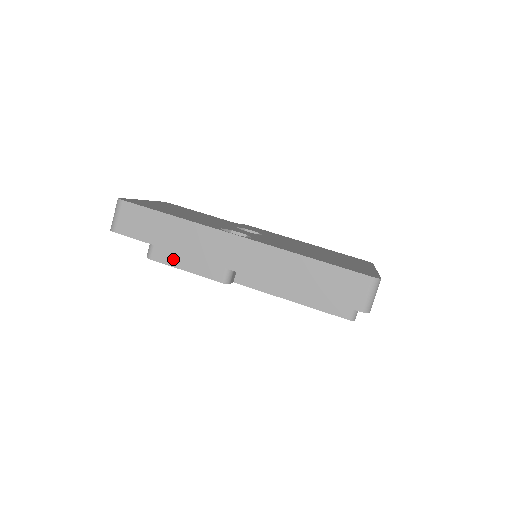
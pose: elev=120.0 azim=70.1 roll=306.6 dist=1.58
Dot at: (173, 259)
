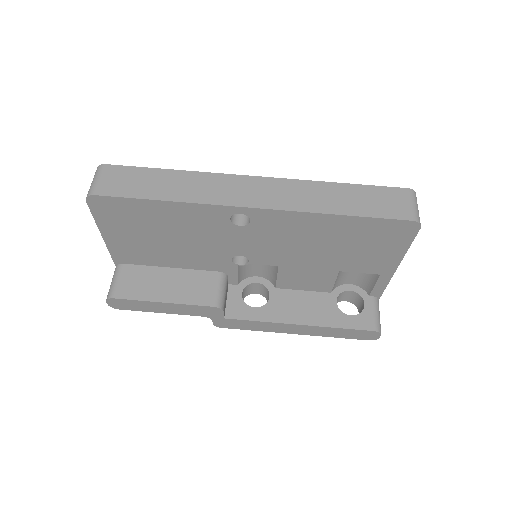
Dot at: (145, 292)
